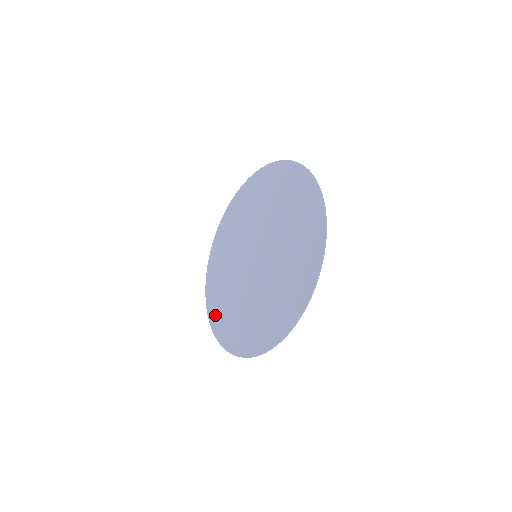
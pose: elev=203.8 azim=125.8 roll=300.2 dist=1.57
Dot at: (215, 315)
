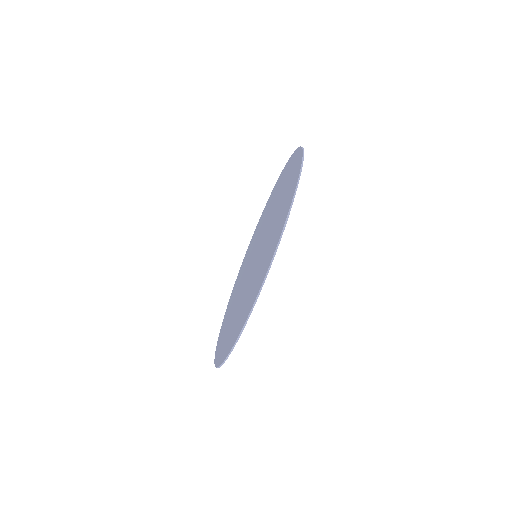
Dot at: (224, 349)
